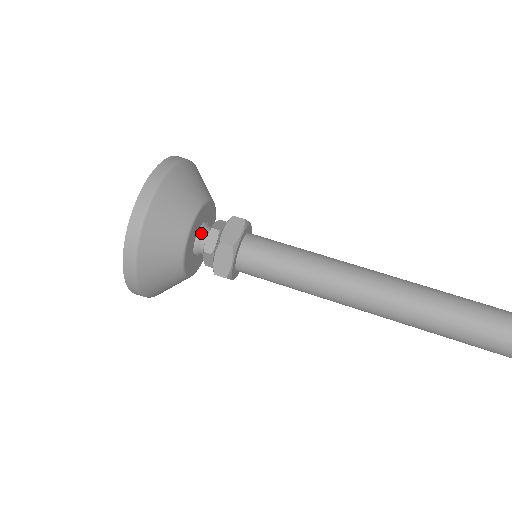
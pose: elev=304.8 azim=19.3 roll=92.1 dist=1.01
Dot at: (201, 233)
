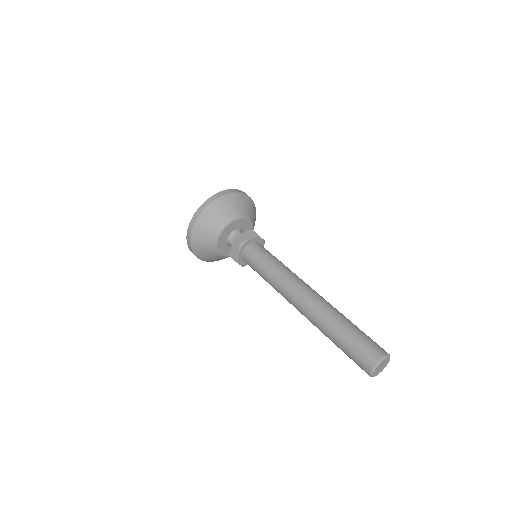
Dot at: (234, 233)
